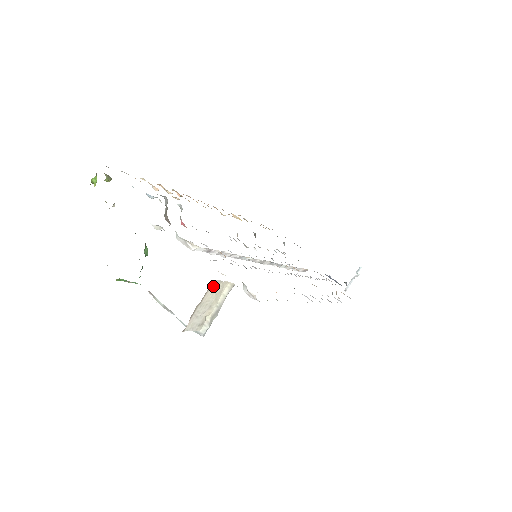
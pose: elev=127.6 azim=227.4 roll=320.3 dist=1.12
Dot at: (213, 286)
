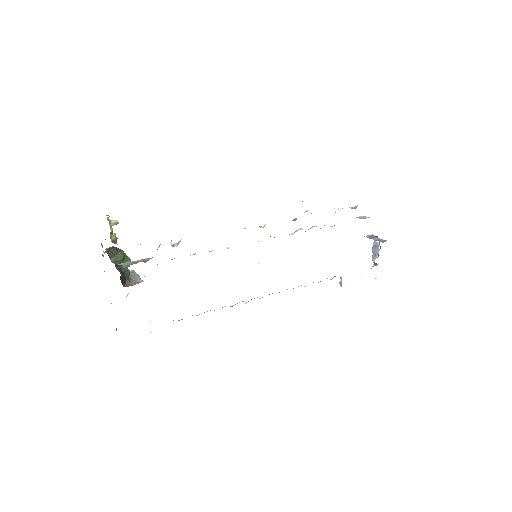
Dot at: occluded
